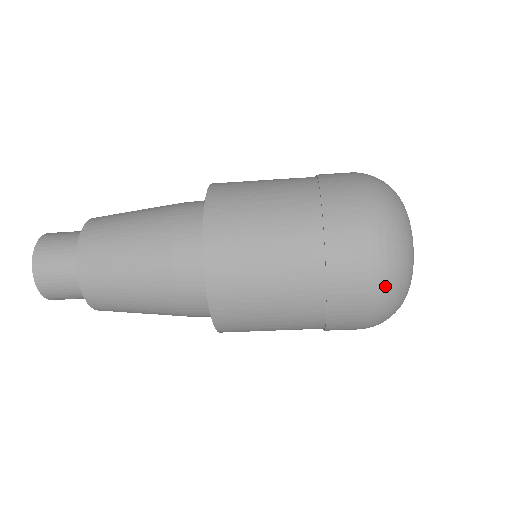
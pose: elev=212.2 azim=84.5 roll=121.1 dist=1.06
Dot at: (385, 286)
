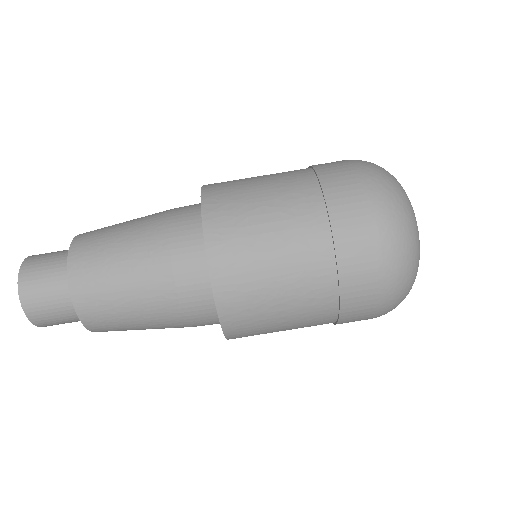
Dot at: (372, 168)
